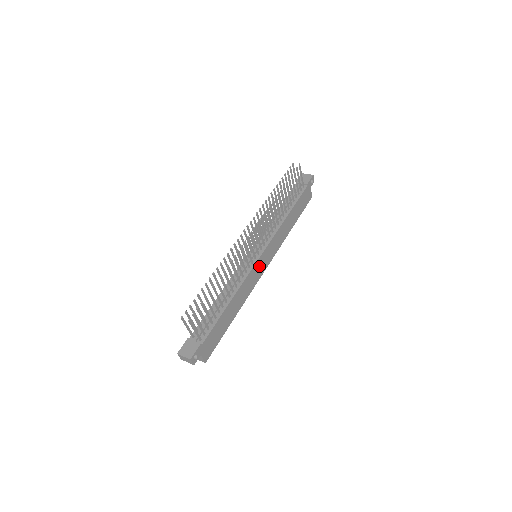
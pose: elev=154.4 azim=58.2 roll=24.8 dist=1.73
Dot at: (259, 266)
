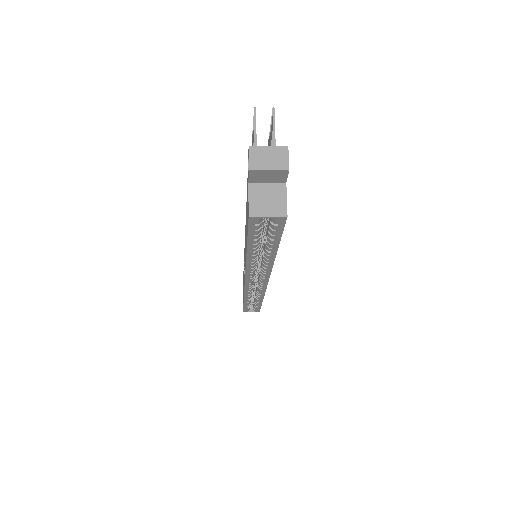
Dot at: occluded
